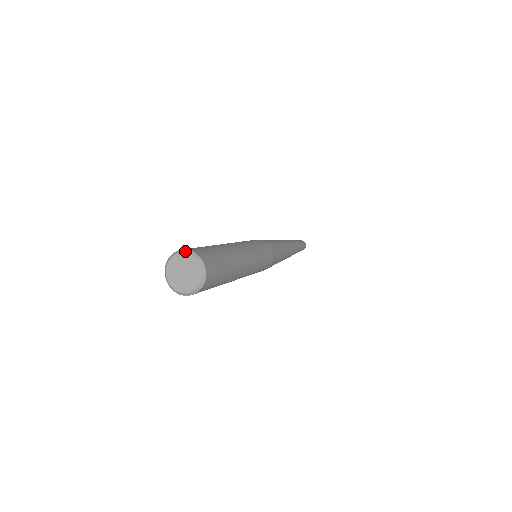
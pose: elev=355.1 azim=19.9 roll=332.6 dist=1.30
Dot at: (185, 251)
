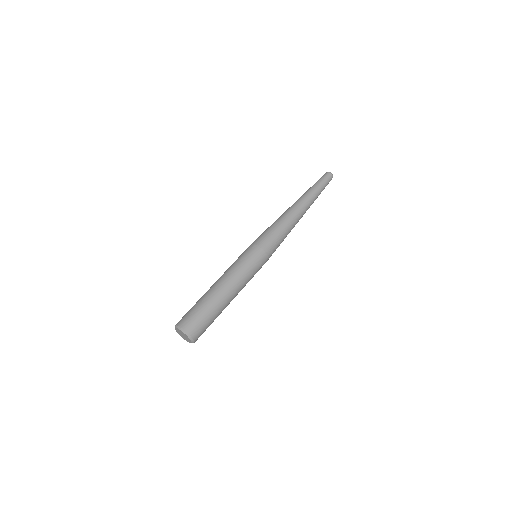
Dot at: (177, 327)
